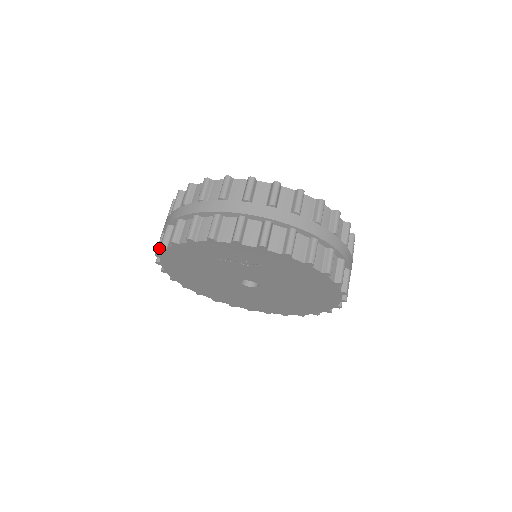
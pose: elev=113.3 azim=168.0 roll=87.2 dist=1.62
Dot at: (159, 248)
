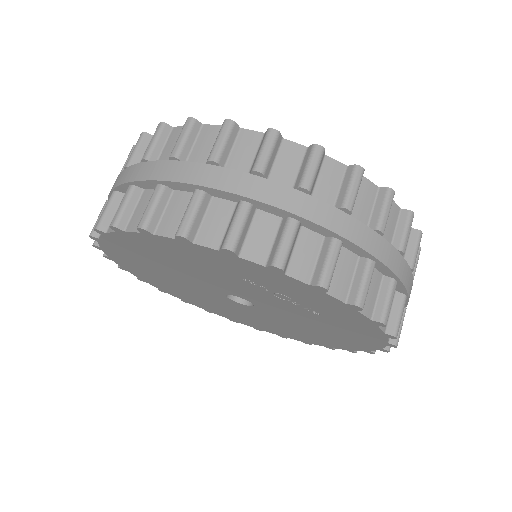
Dot at: (137, 227)
